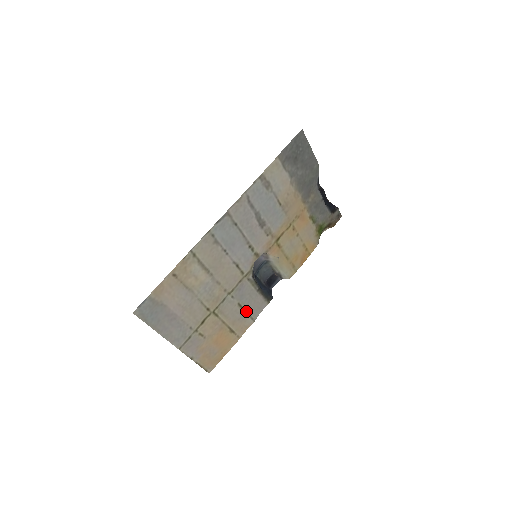
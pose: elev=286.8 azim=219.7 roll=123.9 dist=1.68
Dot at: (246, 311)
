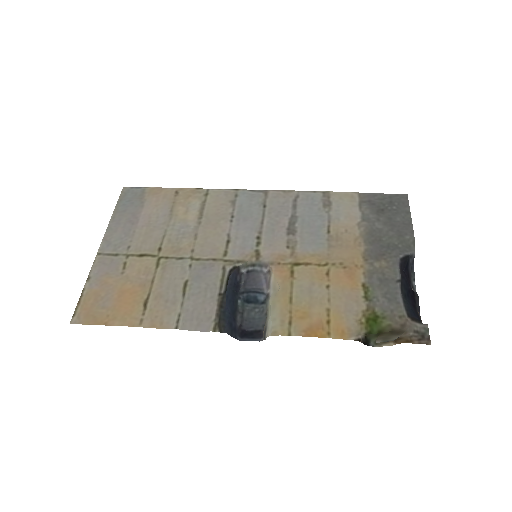
Dot at: (183, 302)
